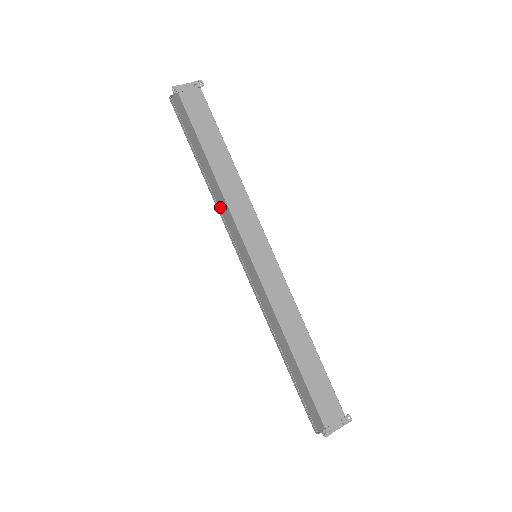
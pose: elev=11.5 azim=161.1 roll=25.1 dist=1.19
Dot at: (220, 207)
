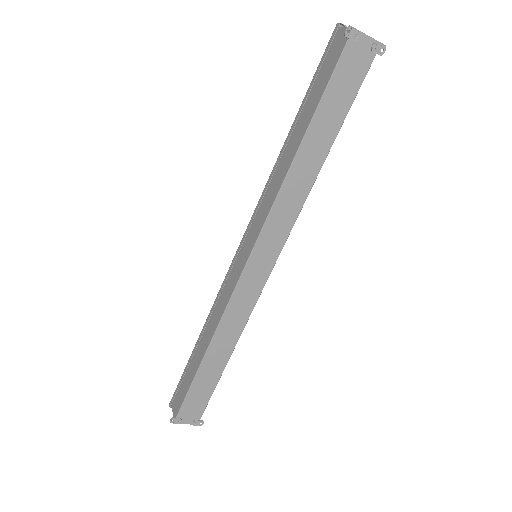
Dot at: (270, 186)
